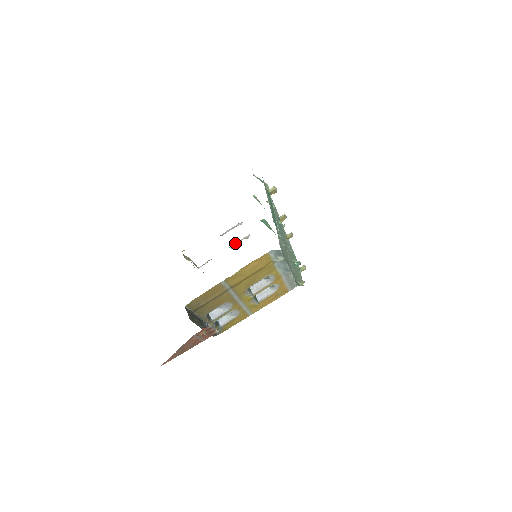
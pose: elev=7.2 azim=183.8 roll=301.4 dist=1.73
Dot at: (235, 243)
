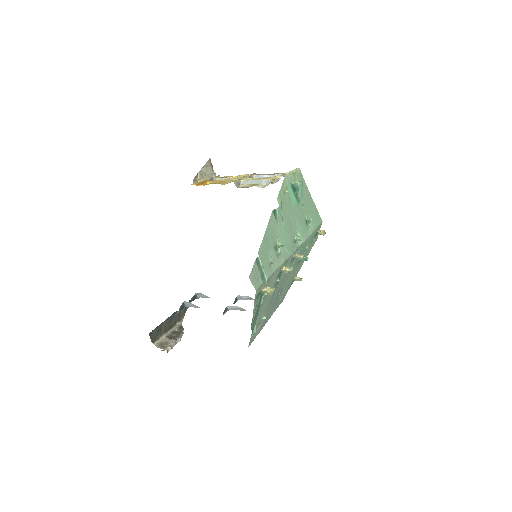
Dot at: (261, 176)
